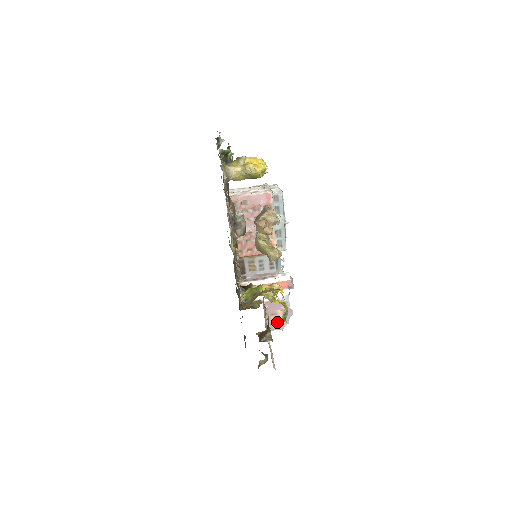
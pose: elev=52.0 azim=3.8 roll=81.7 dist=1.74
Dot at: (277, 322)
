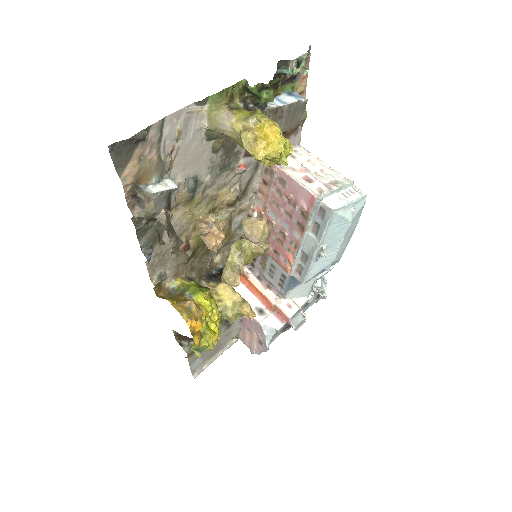
Dot at: (250, 340)
